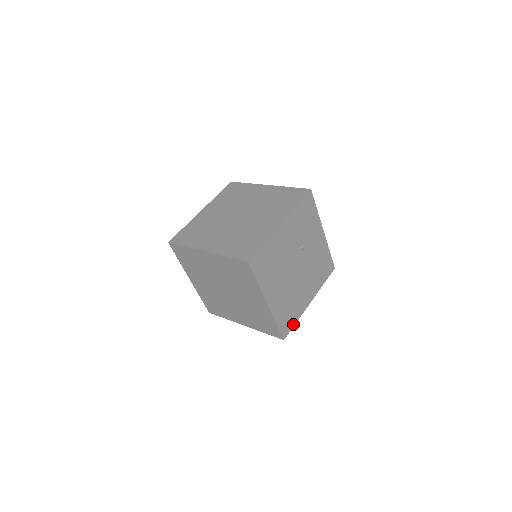
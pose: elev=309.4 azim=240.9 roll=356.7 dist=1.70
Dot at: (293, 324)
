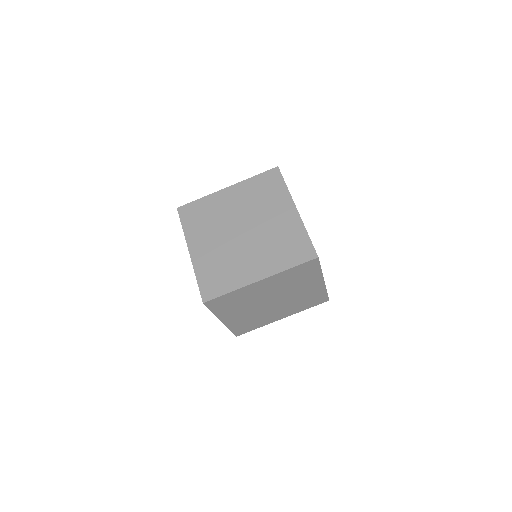
Dot at: occluded
